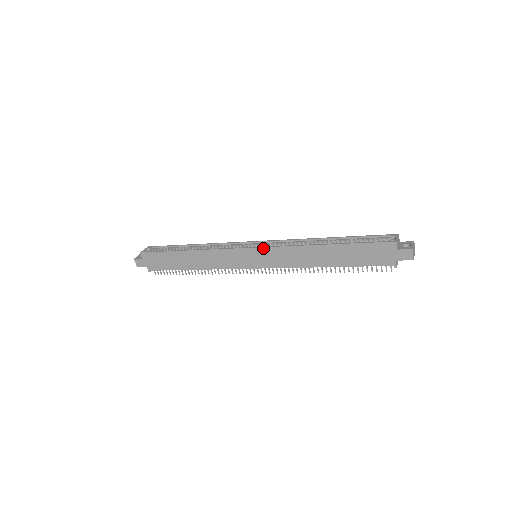
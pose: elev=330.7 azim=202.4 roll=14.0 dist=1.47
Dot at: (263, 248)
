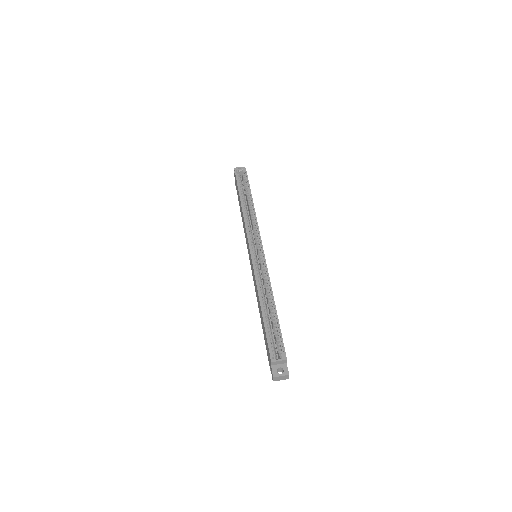
Dot at: (252, 260)
